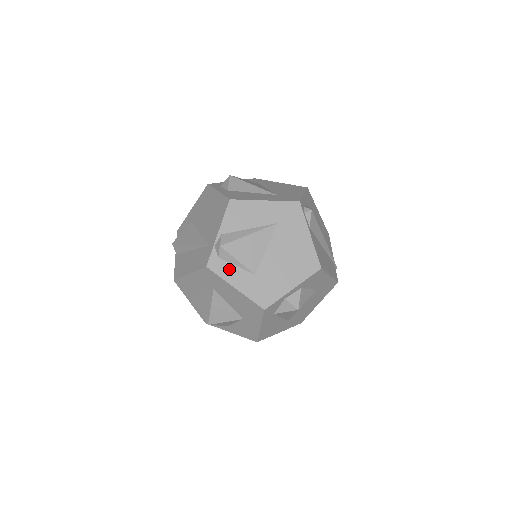
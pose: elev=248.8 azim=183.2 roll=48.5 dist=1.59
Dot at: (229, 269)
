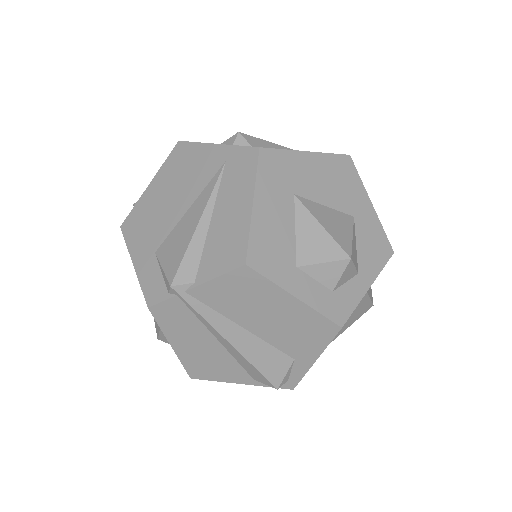
Dot at: occluded
